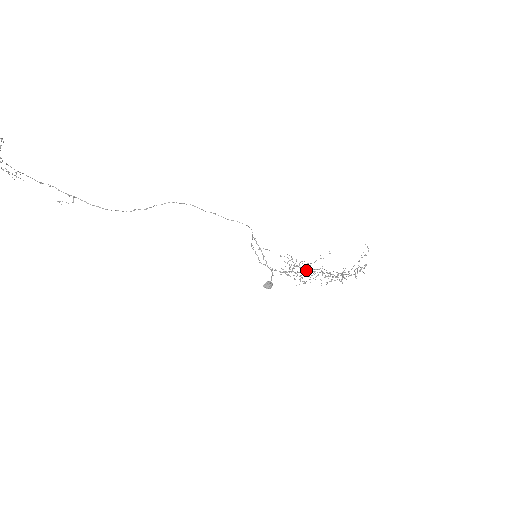
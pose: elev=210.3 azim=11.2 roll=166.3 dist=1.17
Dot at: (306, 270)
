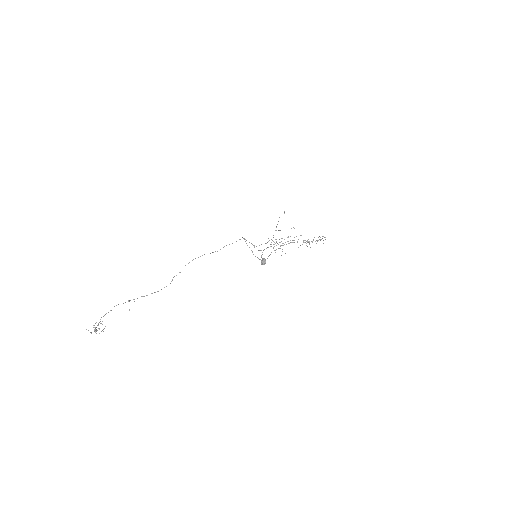
Dot at: occluded
